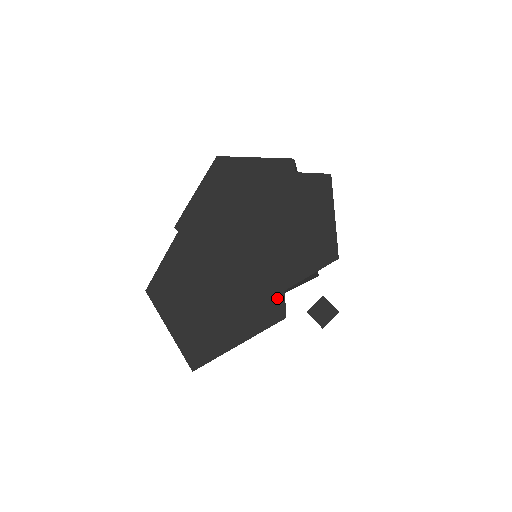
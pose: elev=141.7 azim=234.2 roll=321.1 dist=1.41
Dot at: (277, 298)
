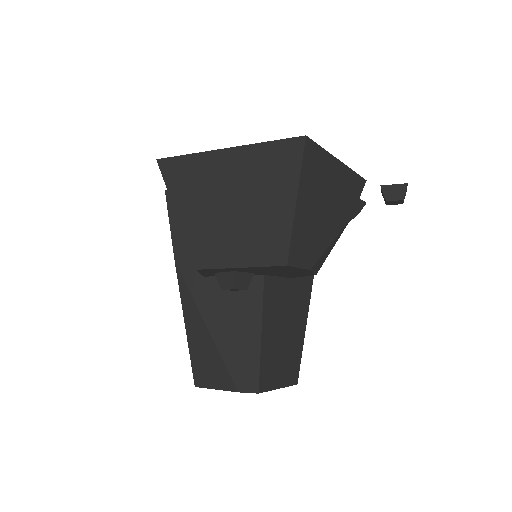
Dot at: occluded
